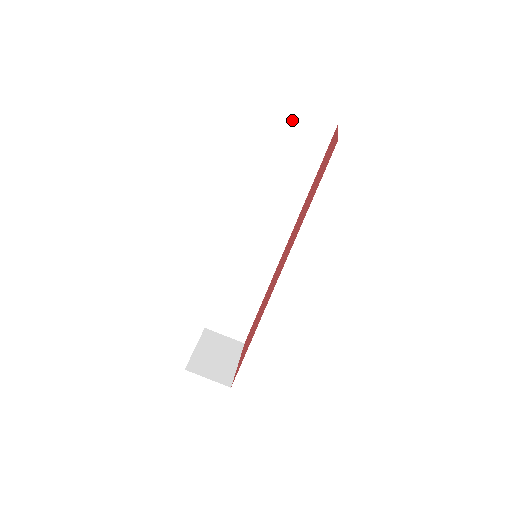
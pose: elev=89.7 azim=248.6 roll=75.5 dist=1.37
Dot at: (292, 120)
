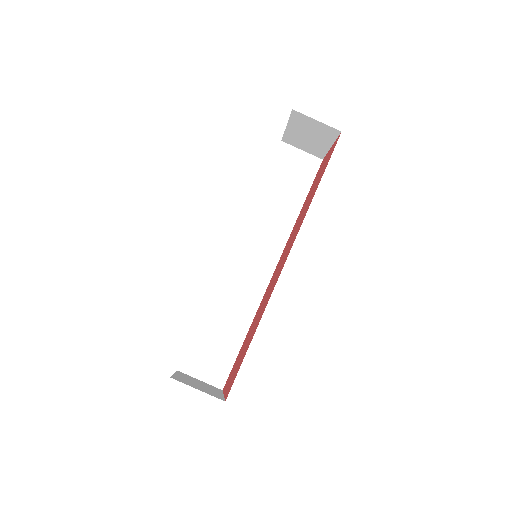
Dot at: (286, 153)
